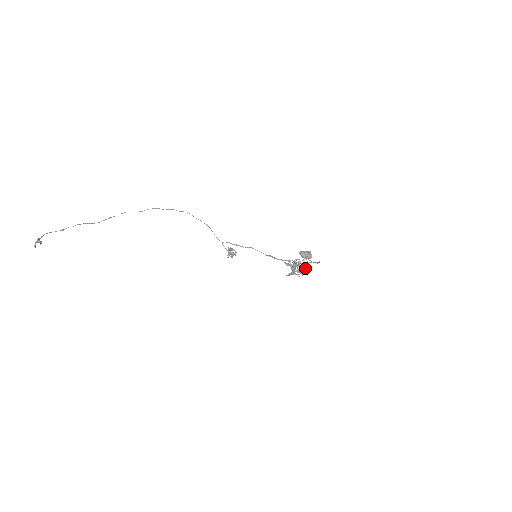
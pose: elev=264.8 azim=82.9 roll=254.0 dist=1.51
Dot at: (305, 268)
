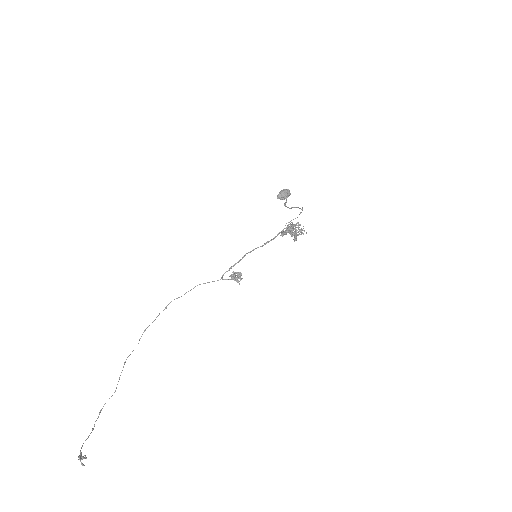
Dot at: (299, 225)
